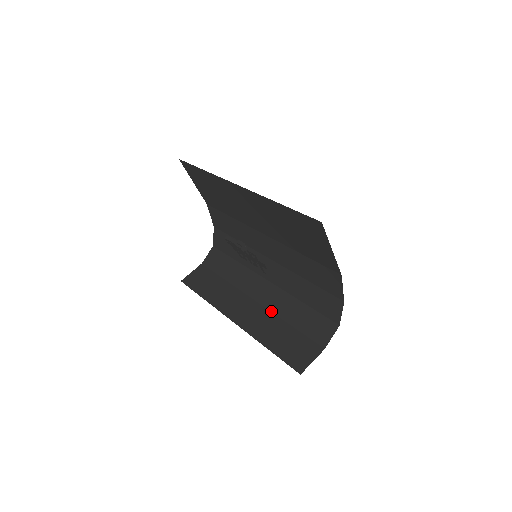
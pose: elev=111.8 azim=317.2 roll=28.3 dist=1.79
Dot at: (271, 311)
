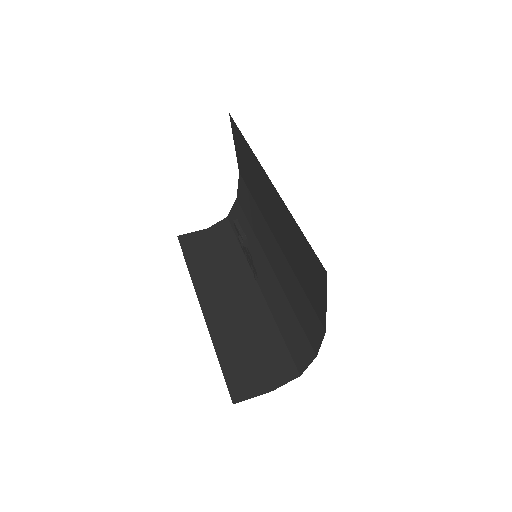
Dot at: (244, 318)
